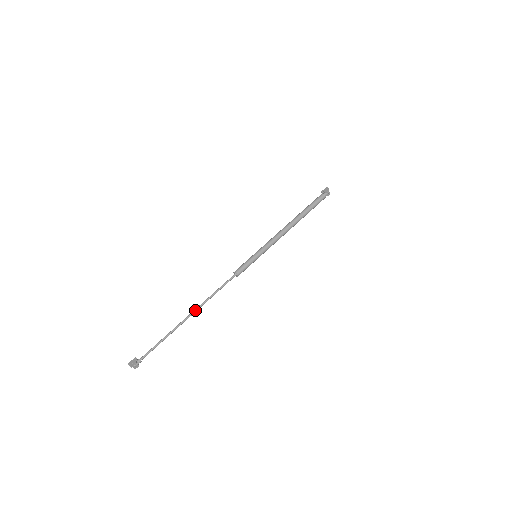
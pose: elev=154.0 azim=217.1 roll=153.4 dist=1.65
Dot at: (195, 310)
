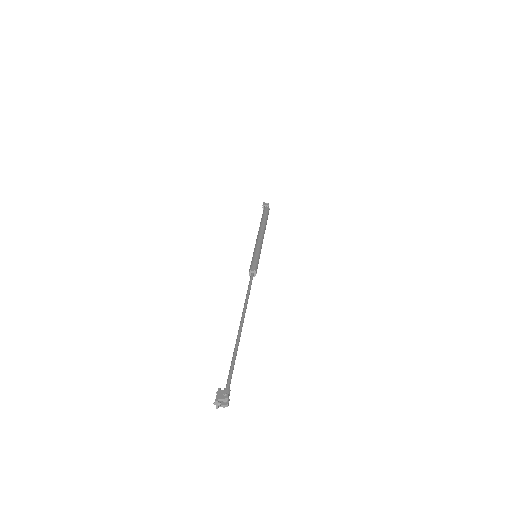
Dot at: (244, 313)
